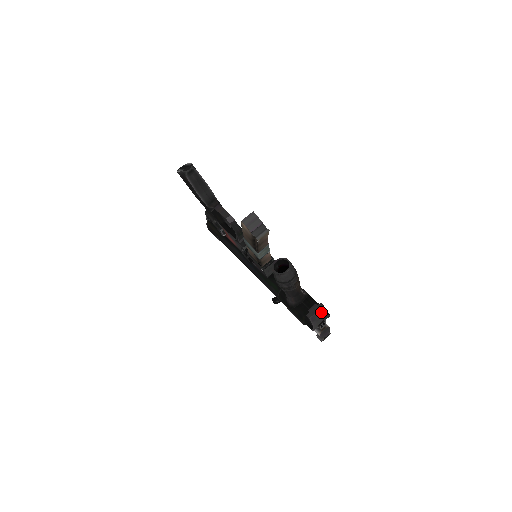
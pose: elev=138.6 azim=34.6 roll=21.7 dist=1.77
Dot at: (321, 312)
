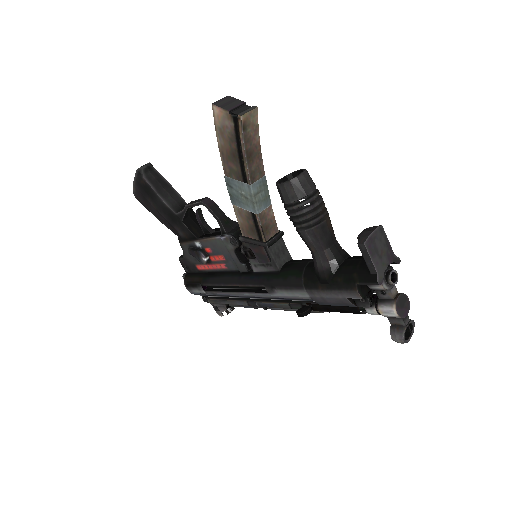
Dot at: (381, 238)
